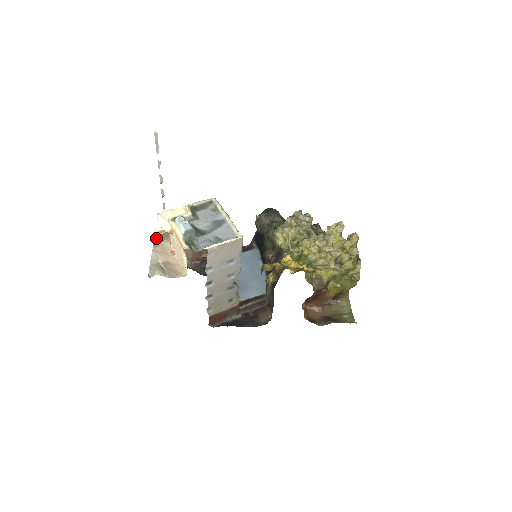
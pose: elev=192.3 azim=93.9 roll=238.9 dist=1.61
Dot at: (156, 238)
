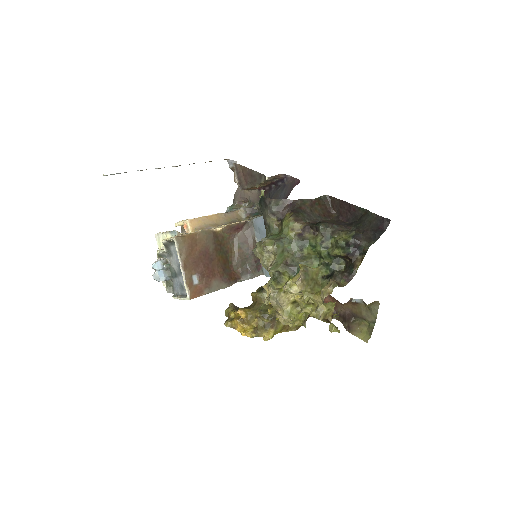
Dot at: (181, 228)
